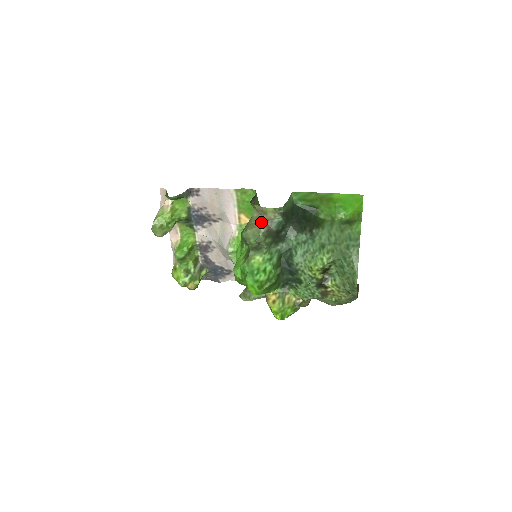
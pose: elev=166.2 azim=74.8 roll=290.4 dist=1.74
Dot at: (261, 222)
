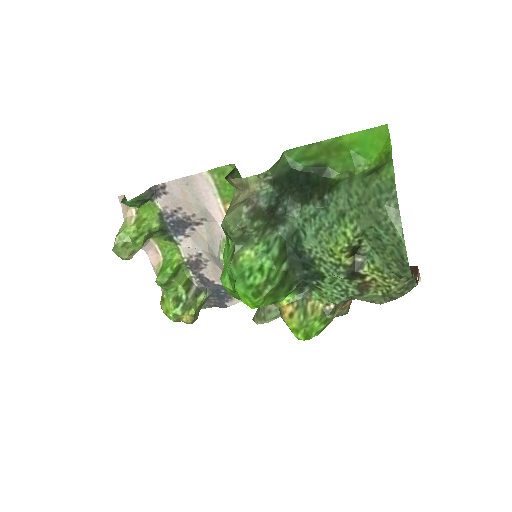
Dot at: (243, 200)
